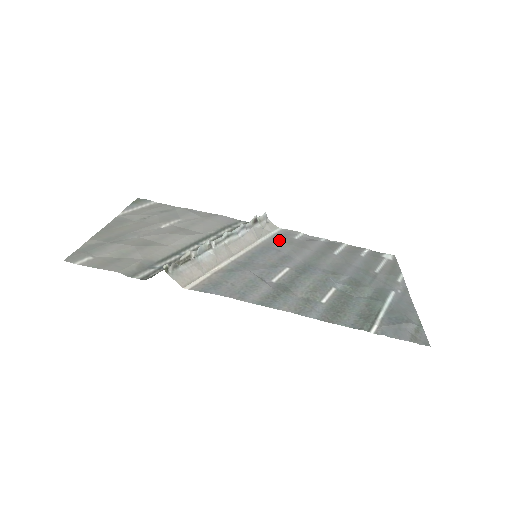
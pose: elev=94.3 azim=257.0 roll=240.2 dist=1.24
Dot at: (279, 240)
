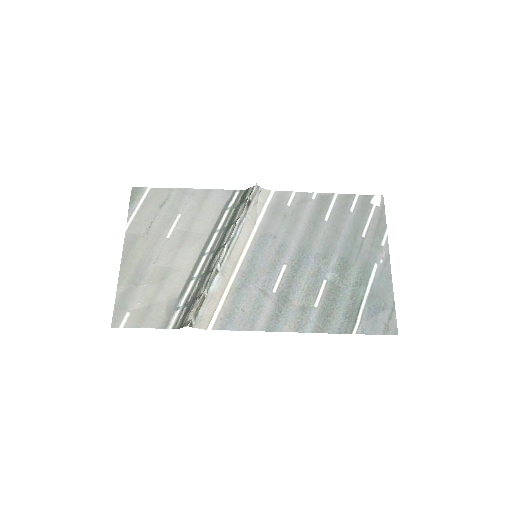
Dot at: (273, 217)
